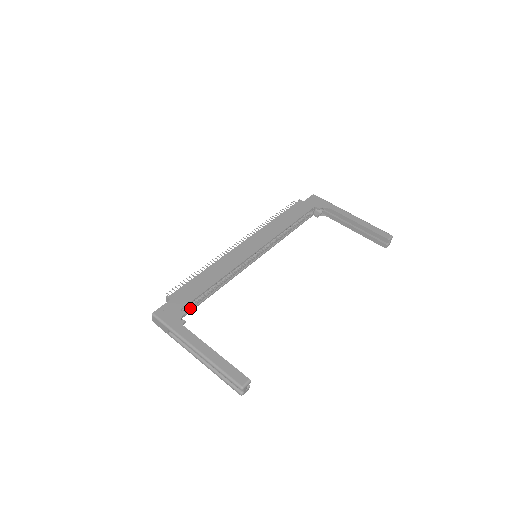
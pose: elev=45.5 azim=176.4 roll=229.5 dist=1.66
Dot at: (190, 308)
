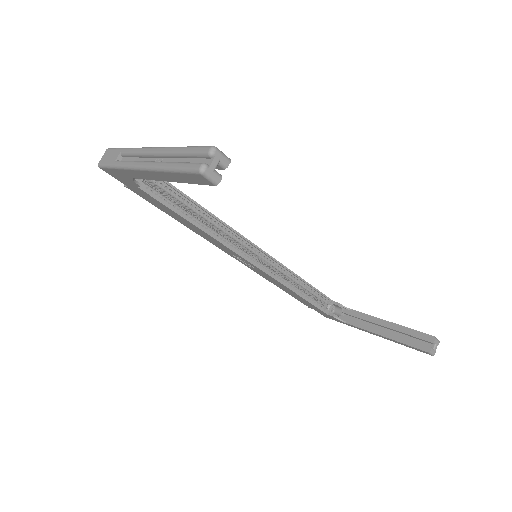
Dot at: (155, 195)
